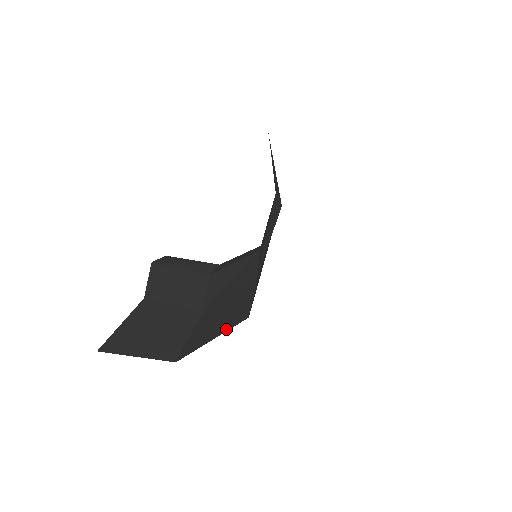
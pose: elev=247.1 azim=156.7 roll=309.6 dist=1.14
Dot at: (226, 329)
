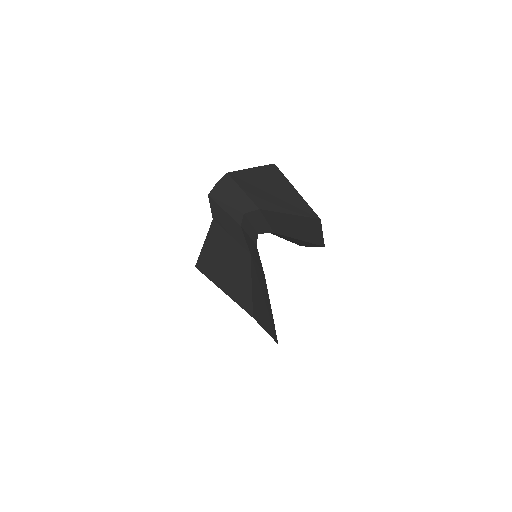
Dot at: (269, 332)
